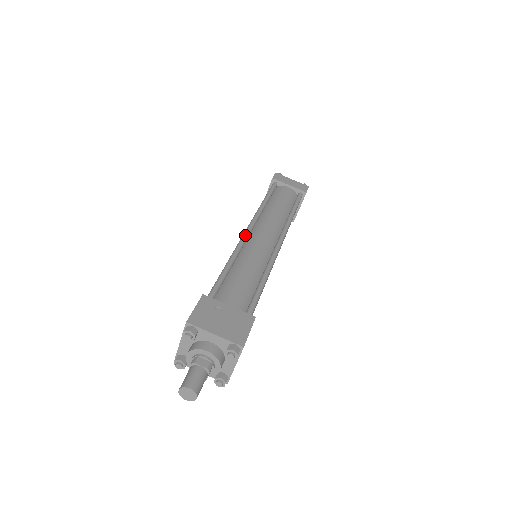
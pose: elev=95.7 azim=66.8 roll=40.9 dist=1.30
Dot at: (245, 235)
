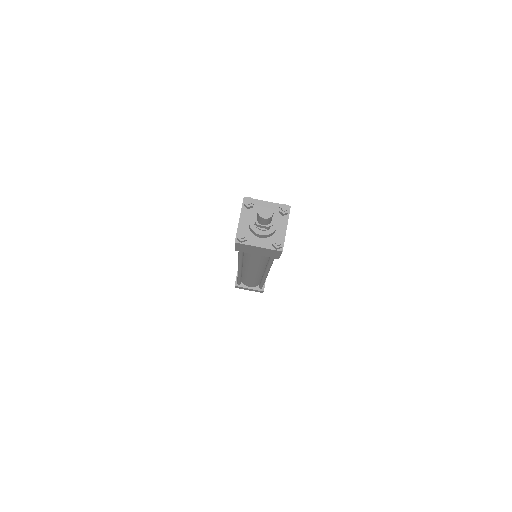
Dot at: occluded
